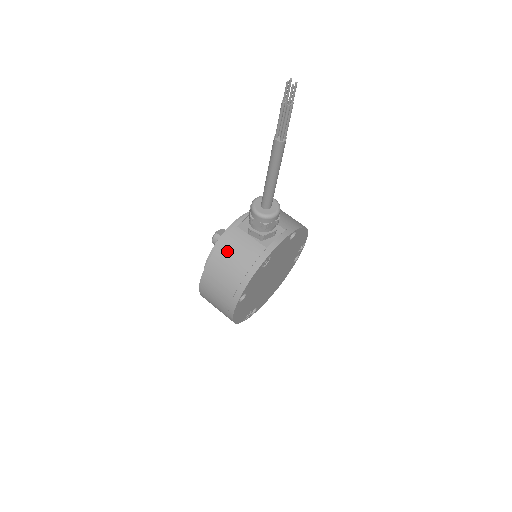
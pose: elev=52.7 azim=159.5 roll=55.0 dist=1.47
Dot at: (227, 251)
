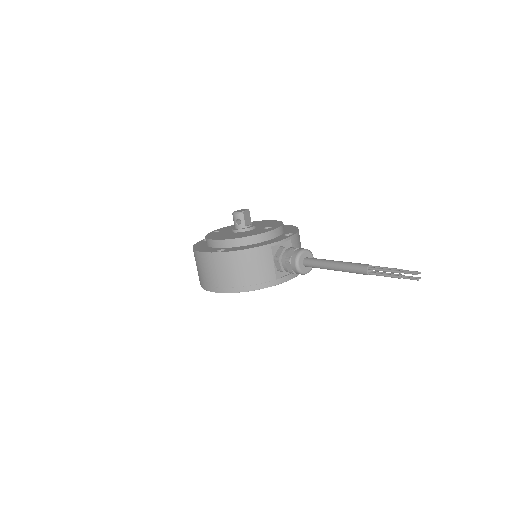
Dot at: (250, 259)
